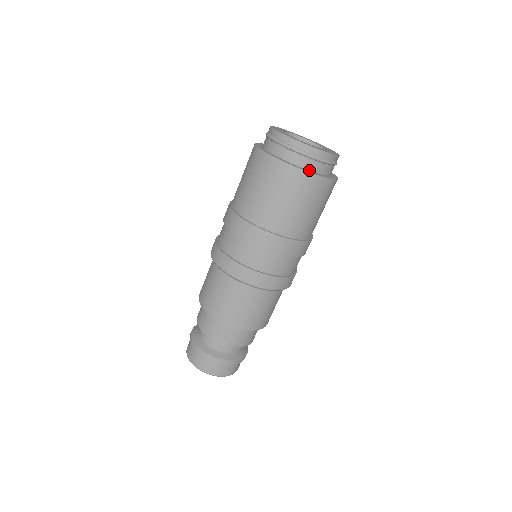
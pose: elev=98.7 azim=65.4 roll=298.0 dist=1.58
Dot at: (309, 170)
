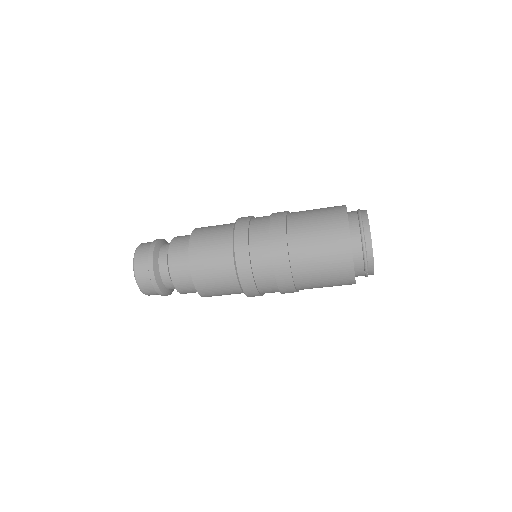
Dot at: (355, 268)
